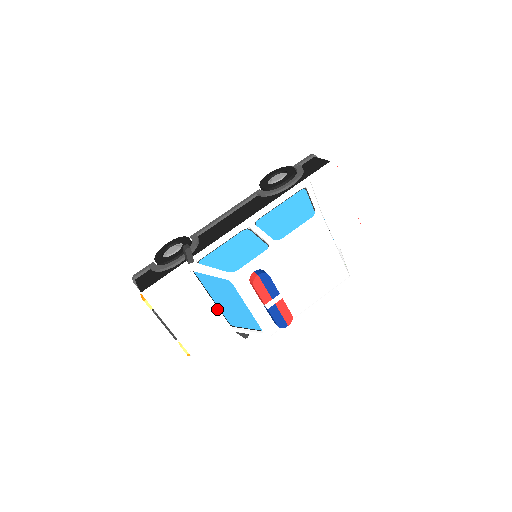
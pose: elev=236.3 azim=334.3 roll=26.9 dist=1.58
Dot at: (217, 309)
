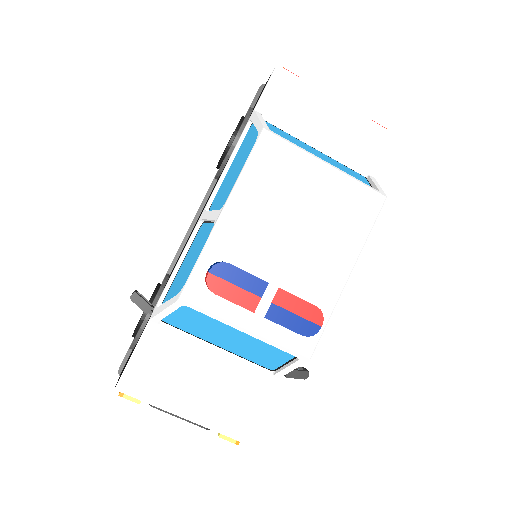
Dot at: (235, 357)
